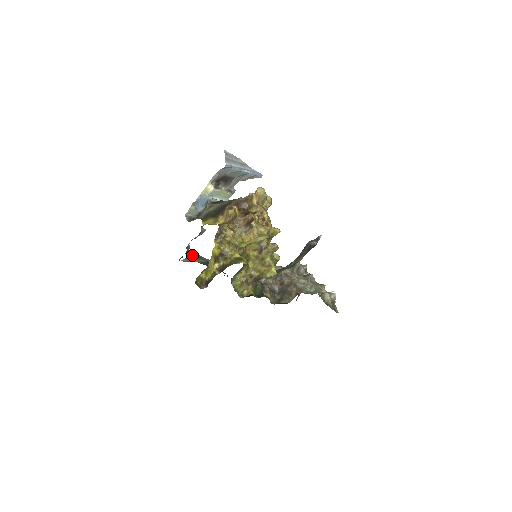
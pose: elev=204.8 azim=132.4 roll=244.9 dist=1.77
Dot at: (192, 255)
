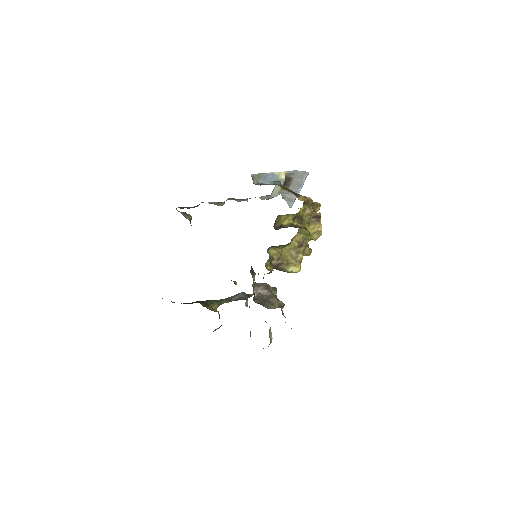
Dot at: (189, 215)
